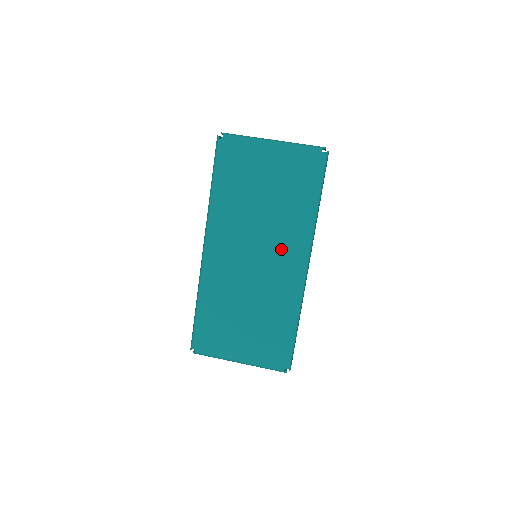
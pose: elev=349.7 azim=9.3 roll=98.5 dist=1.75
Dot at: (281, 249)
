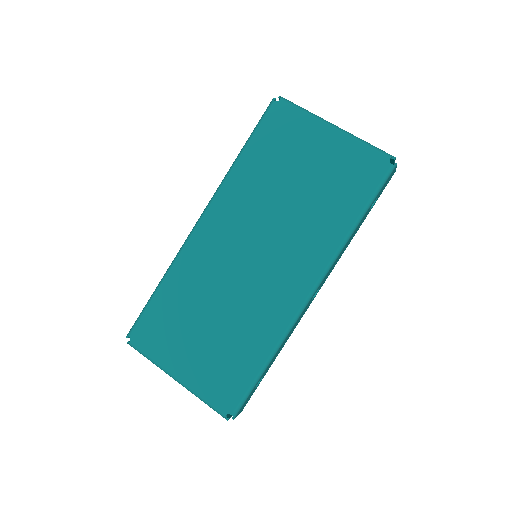
Dot at: (290, 258)
